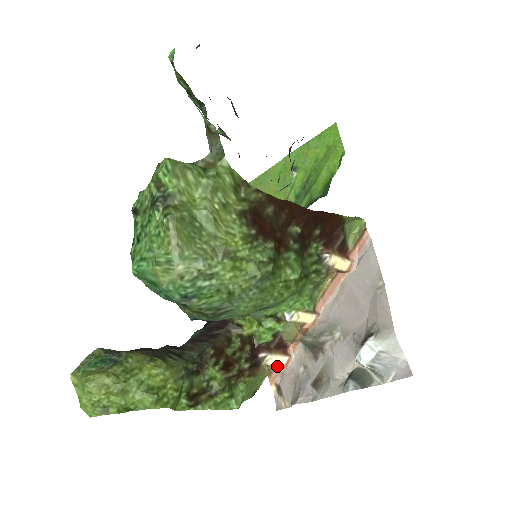
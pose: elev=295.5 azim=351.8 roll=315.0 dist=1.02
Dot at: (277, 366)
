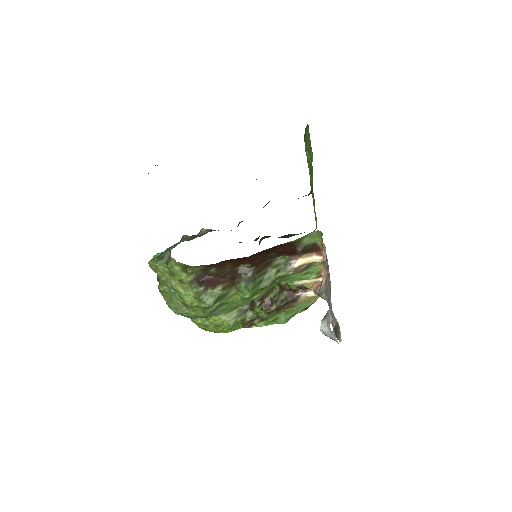
Dot at: occluded
